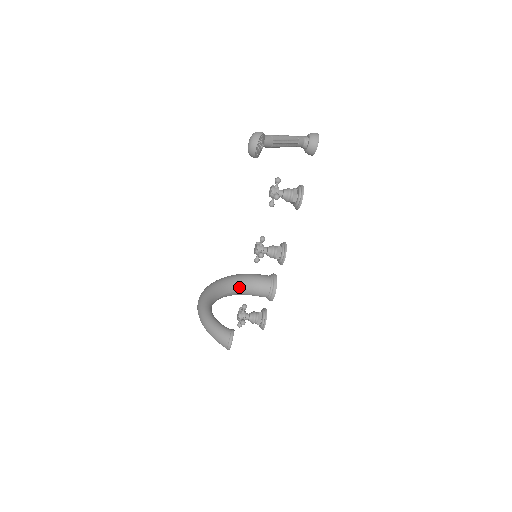
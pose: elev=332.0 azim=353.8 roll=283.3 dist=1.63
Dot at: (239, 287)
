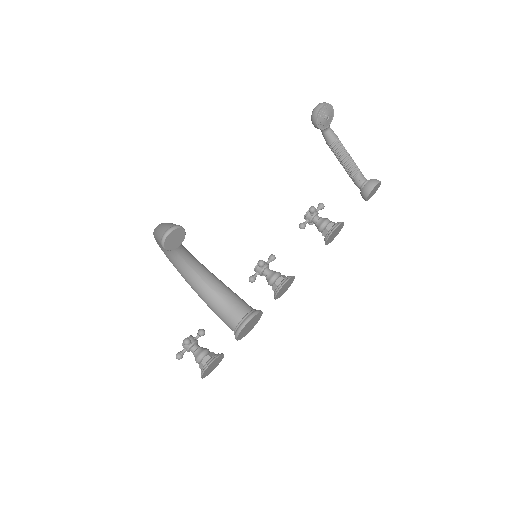
Dot at: (215, 285)
